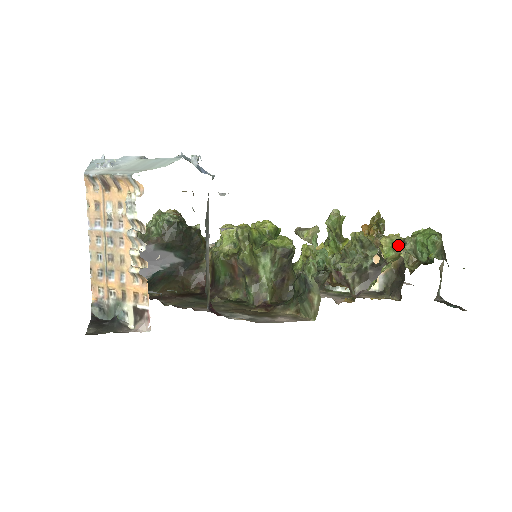
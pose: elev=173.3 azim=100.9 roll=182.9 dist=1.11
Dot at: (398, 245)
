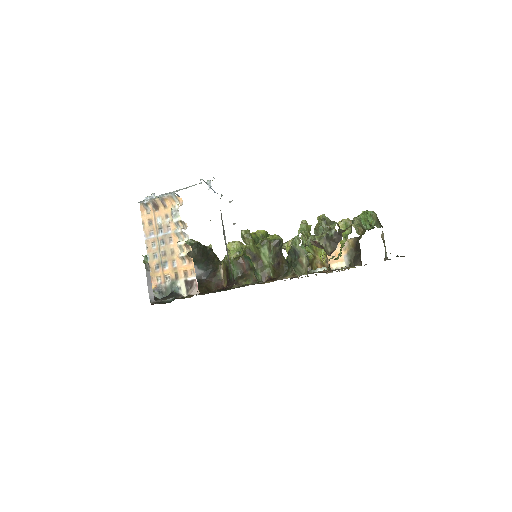
Dot at: (349, 224)
